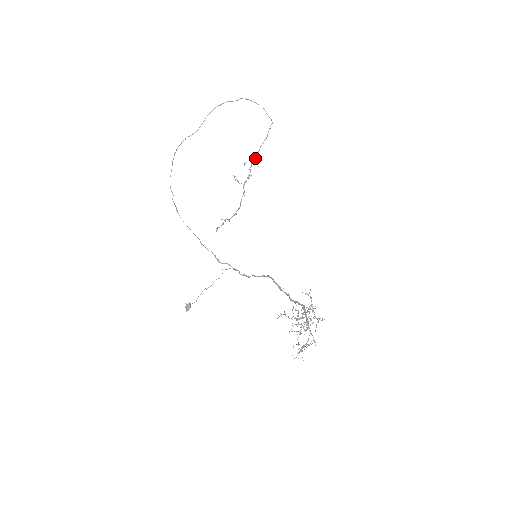
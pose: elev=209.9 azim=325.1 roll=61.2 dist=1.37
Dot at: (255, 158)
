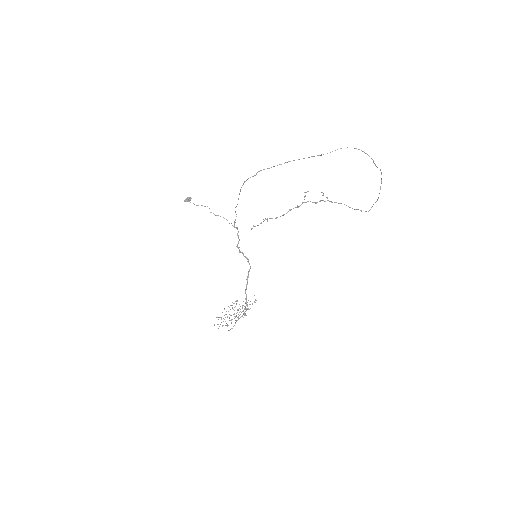
Dot at: (332, 202)
